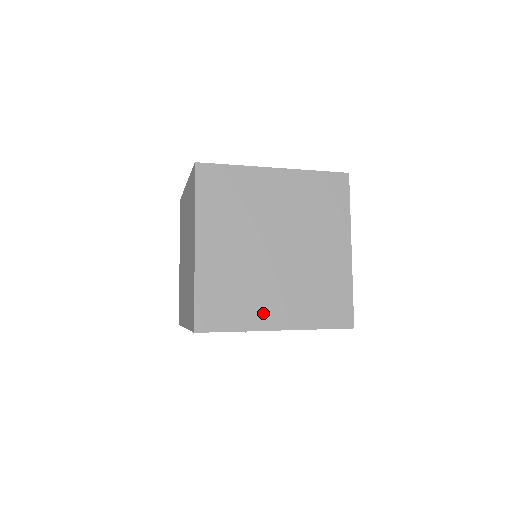
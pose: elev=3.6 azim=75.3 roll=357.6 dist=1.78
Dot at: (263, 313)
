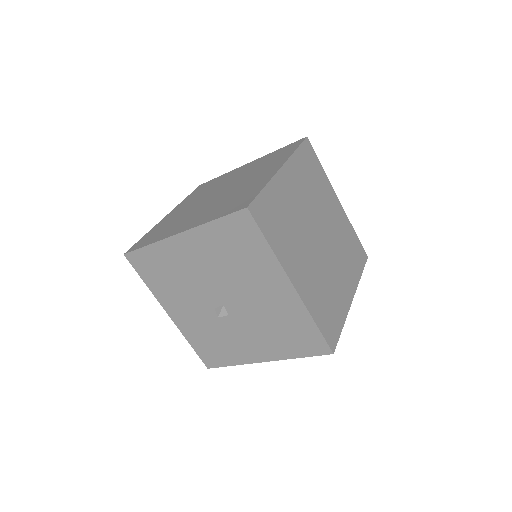
Dot at: (177, 228)
